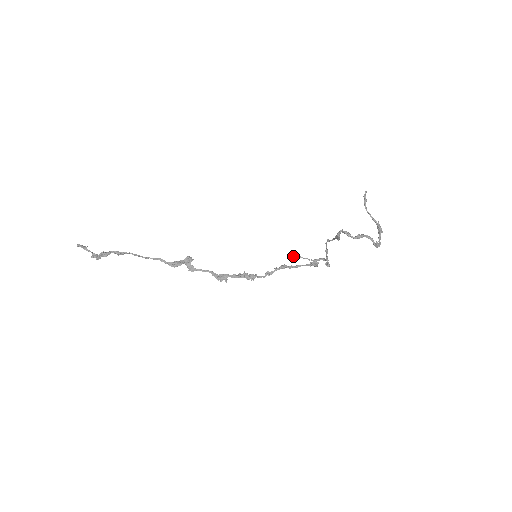
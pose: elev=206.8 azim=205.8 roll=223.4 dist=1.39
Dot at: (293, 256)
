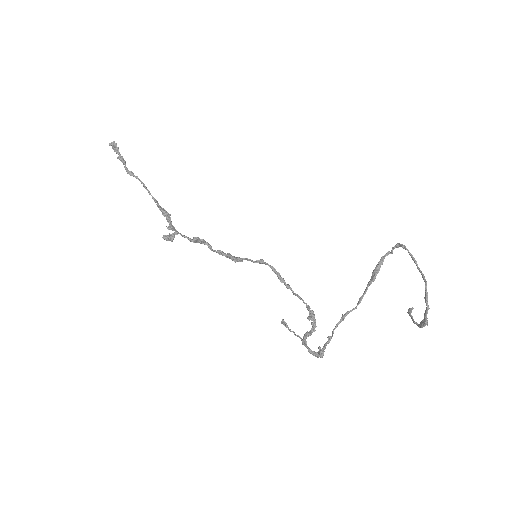
Dot at: (282, 319)
